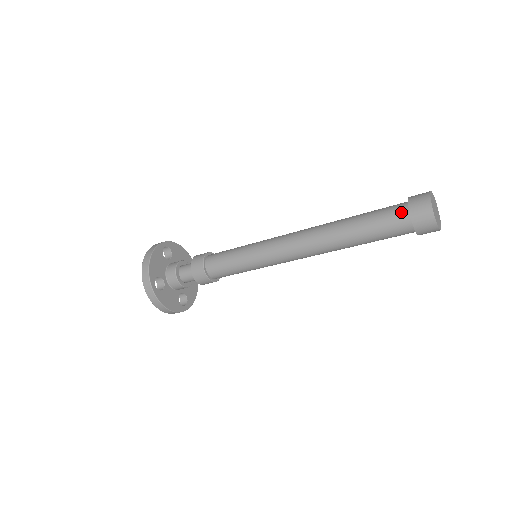
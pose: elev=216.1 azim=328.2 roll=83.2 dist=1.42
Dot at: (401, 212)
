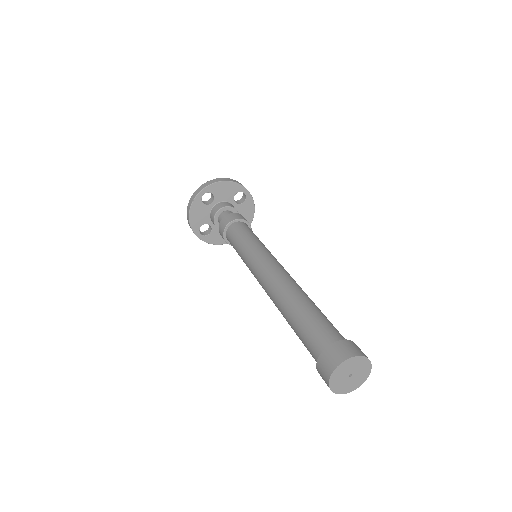
Dot at: (315, 358)
